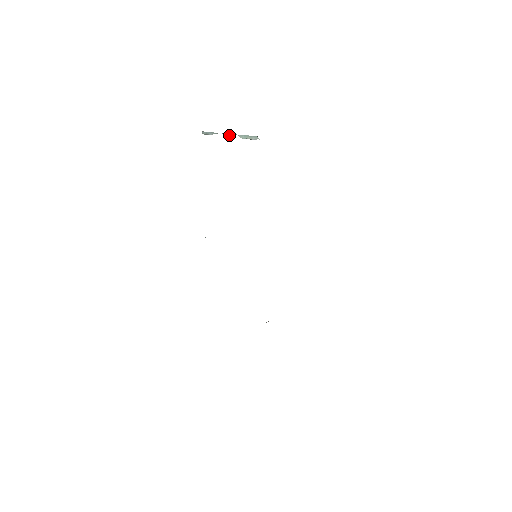
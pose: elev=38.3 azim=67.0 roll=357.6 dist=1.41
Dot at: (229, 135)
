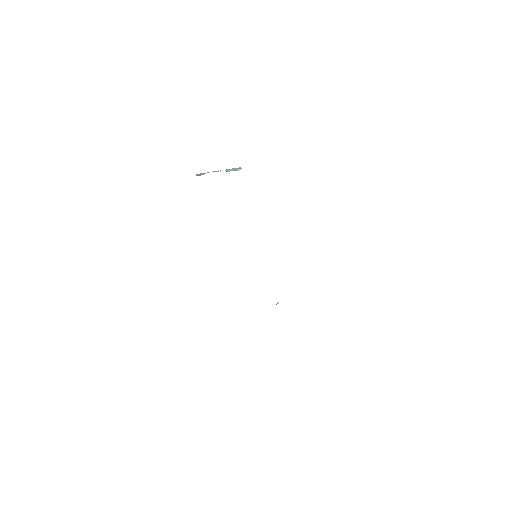
Dot at: occluded
